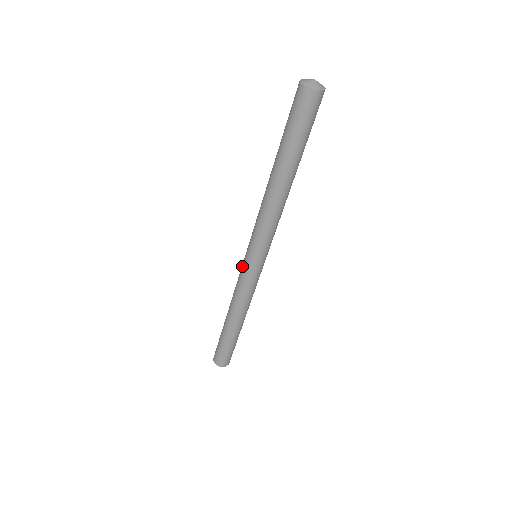
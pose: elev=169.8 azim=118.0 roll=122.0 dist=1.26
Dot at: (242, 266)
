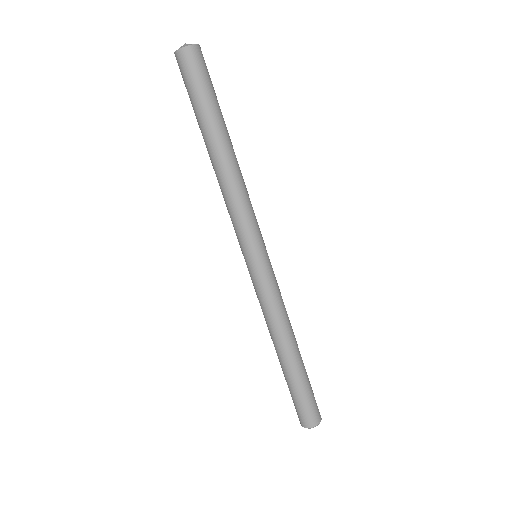
Dot at: (252, 277)
